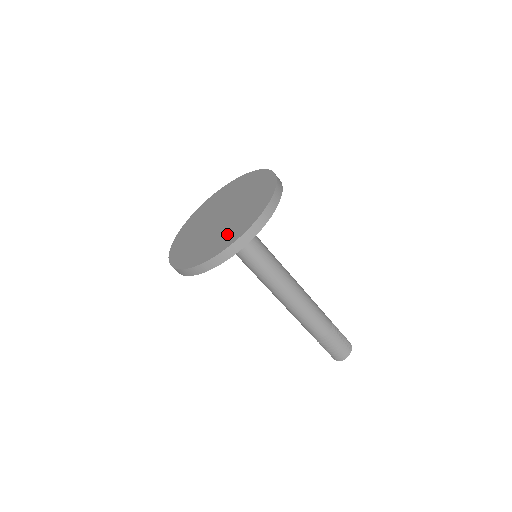
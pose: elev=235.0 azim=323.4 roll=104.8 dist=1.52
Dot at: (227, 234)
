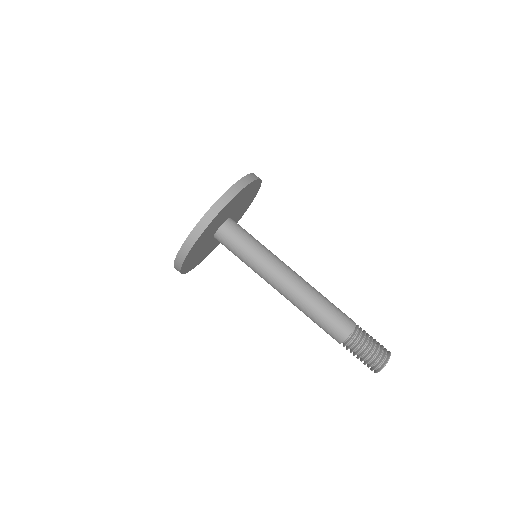
Dot at: occluded
